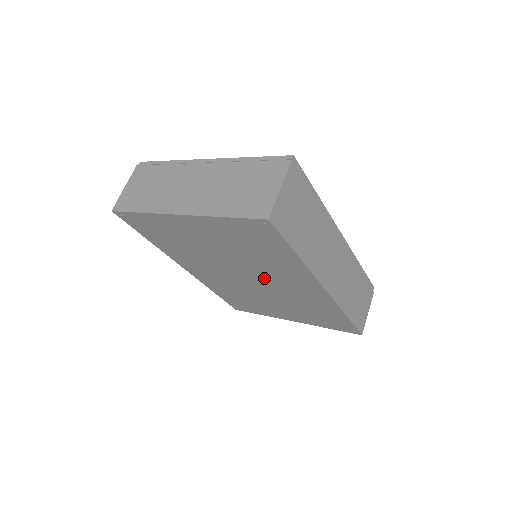
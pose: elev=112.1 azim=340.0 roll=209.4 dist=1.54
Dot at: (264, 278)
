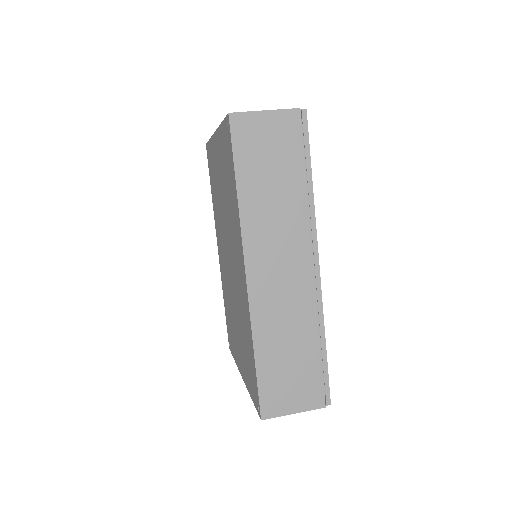
Dot at: (232, 255)
